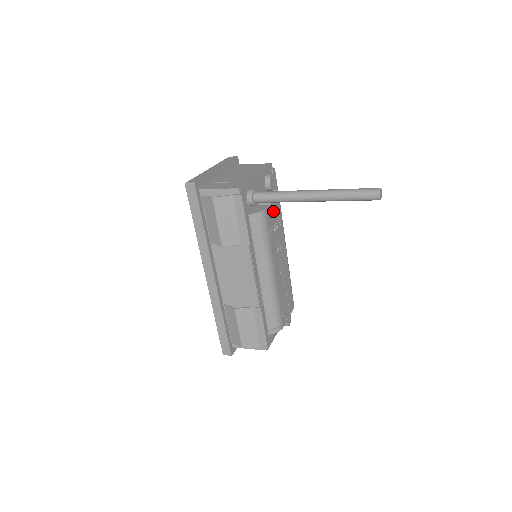
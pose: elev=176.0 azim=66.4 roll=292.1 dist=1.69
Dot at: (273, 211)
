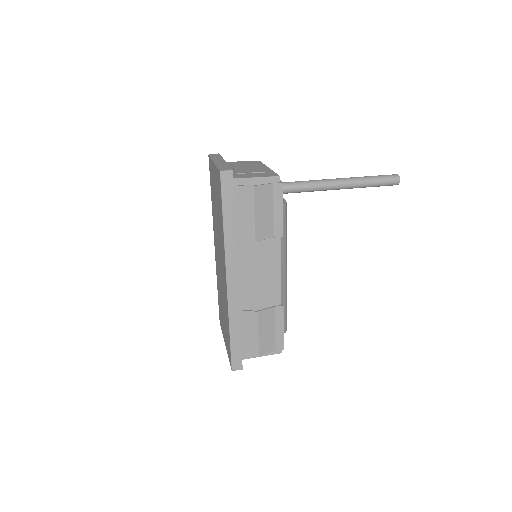
Dot at: occluded
